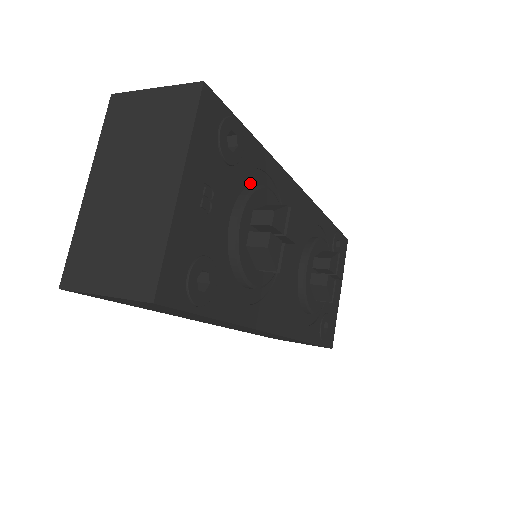
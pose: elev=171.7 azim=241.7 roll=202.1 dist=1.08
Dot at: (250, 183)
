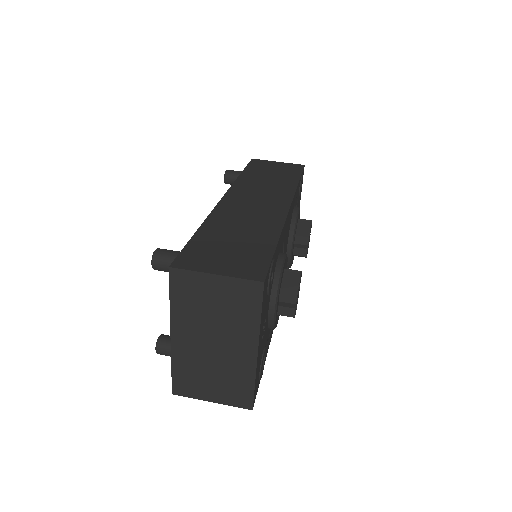
Dot at: occluded
